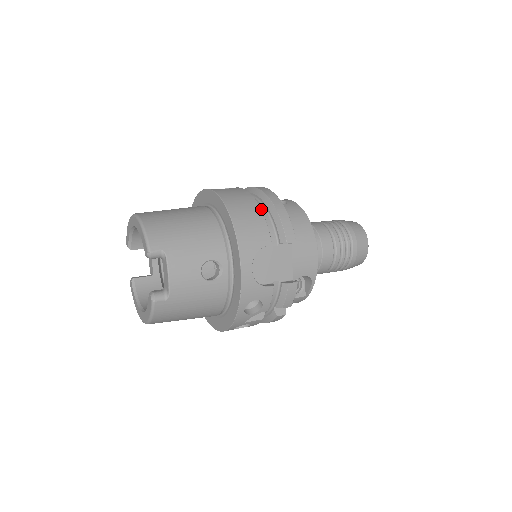
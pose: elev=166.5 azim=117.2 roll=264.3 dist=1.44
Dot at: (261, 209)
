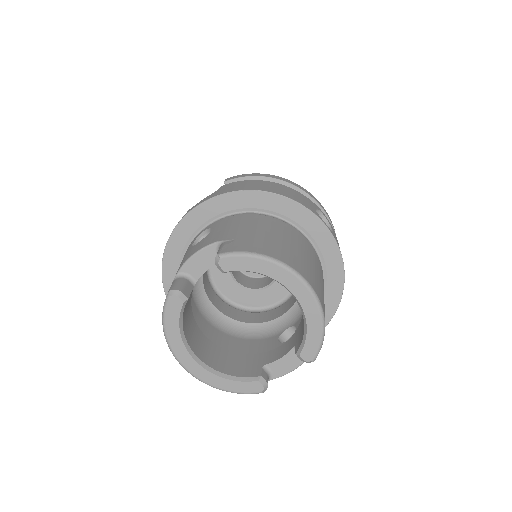
Dot at: occluded
